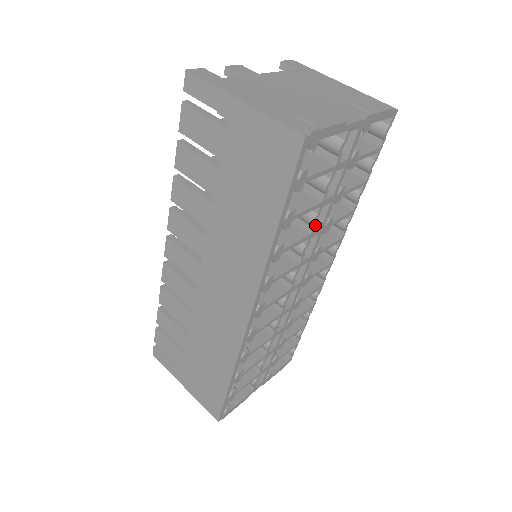
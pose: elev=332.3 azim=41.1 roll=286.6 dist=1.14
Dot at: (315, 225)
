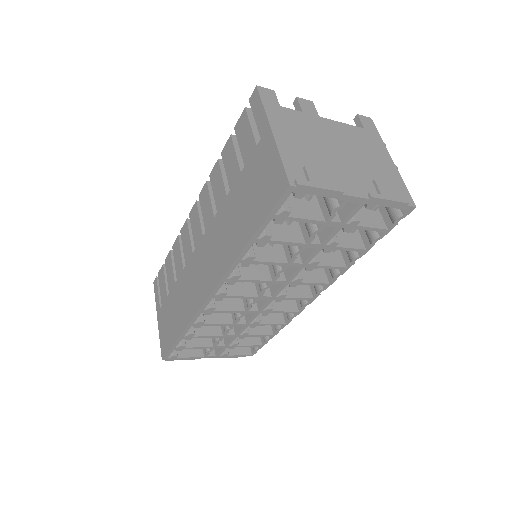
Dot at: (295, 258)
